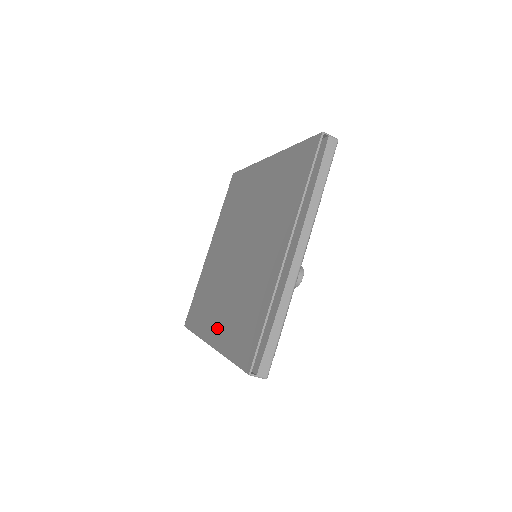
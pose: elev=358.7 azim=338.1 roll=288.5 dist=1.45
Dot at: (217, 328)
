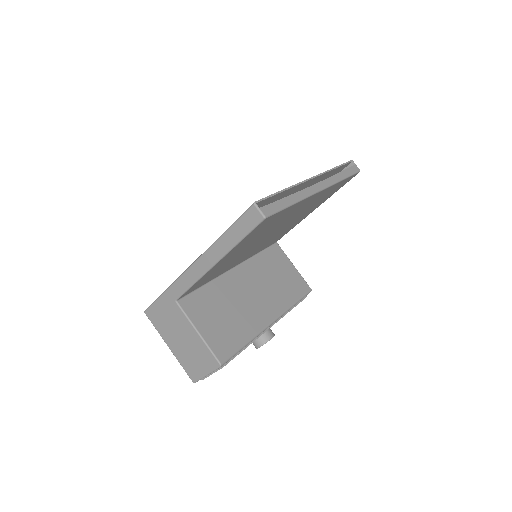
Dot at: occluded
